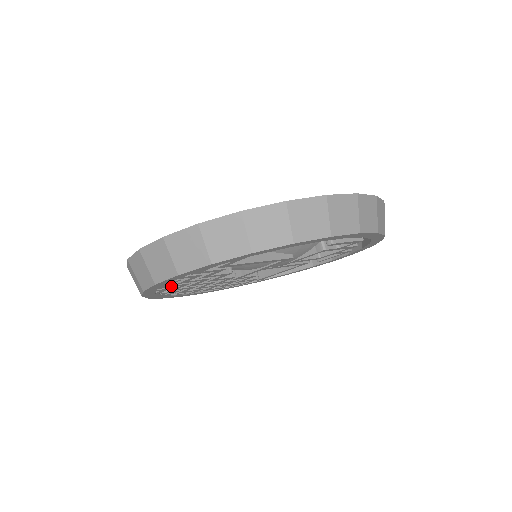
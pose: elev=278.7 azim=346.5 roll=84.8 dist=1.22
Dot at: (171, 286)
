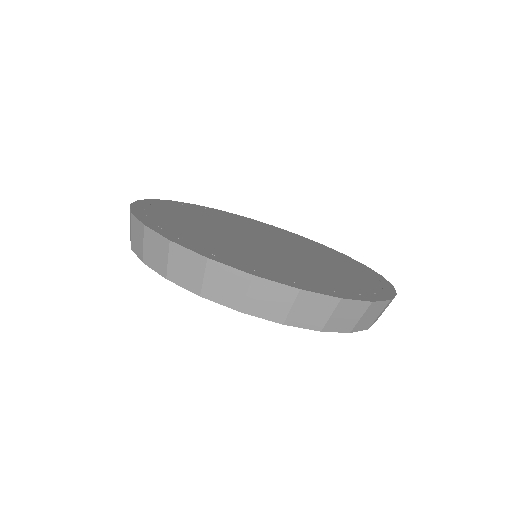
Dot at: occluded
